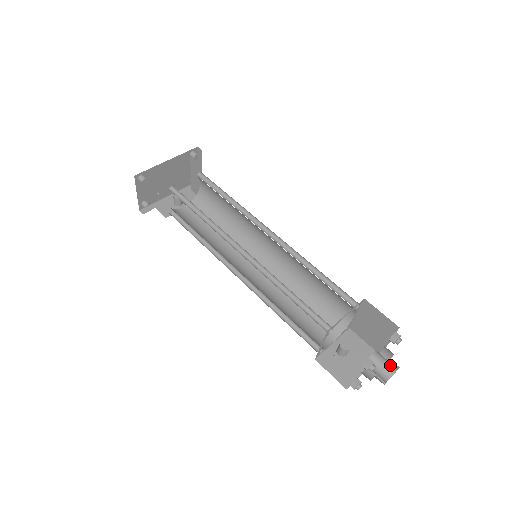
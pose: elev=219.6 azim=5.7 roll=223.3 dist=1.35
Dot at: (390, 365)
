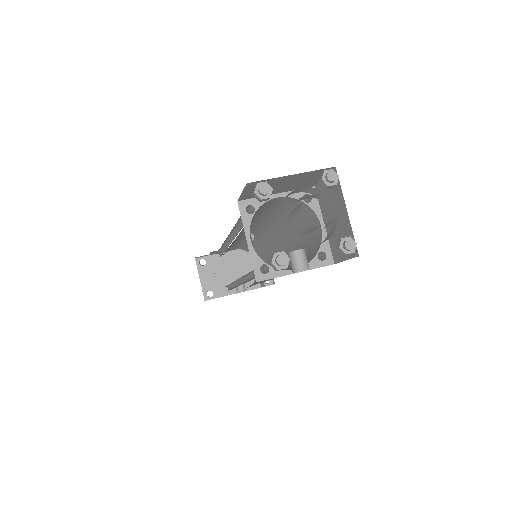
Dot at: occluded
